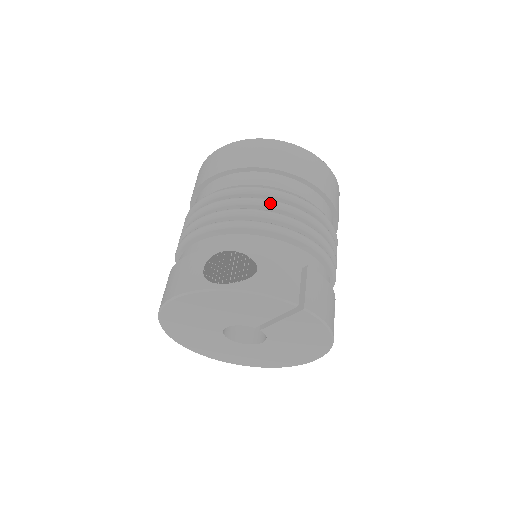
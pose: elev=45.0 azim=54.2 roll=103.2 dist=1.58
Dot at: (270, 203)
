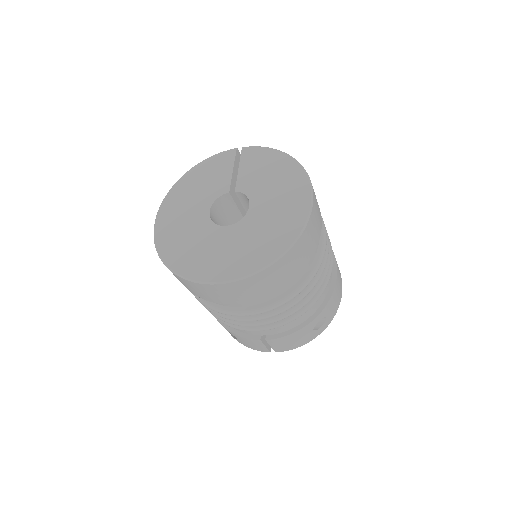
Dot at: (216, 314)
